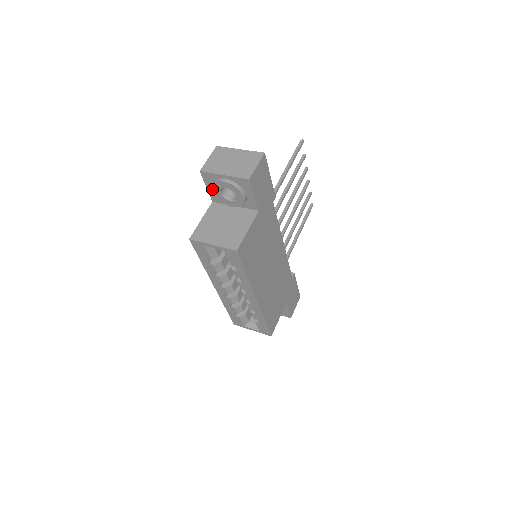
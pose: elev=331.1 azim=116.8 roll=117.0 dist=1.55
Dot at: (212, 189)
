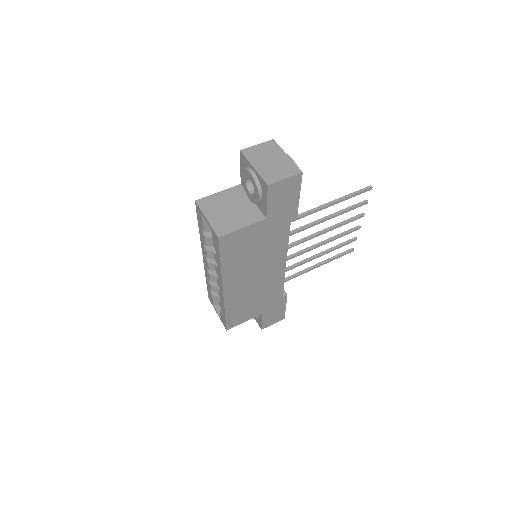
Dot at: (242, 173)
